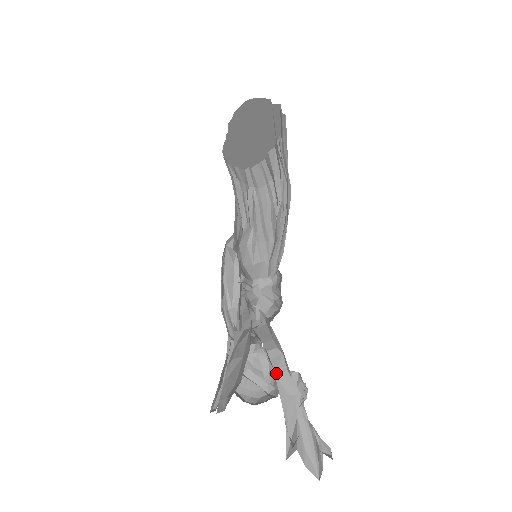
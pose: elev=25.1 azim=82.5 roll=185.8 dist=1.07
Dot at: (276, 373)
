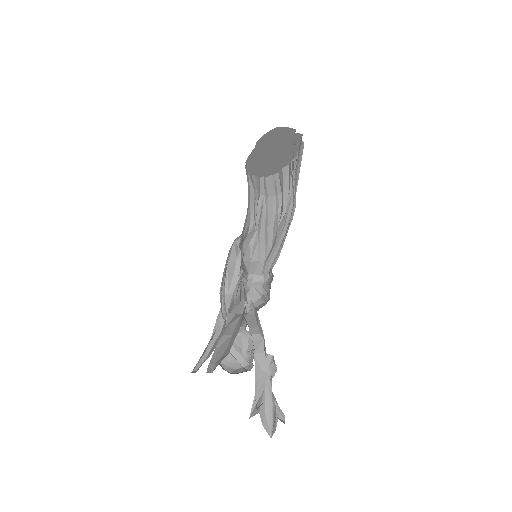
Dot at: (255, 353)
